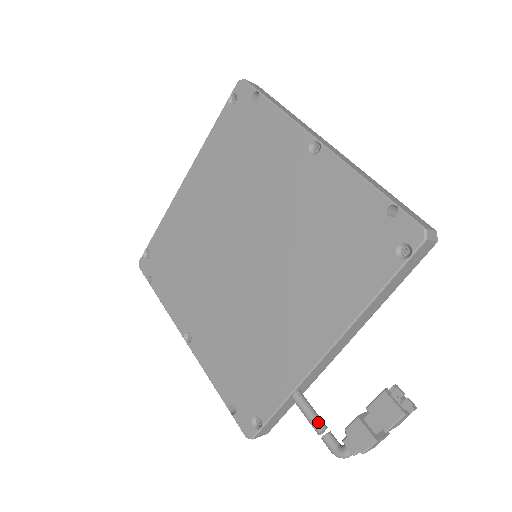
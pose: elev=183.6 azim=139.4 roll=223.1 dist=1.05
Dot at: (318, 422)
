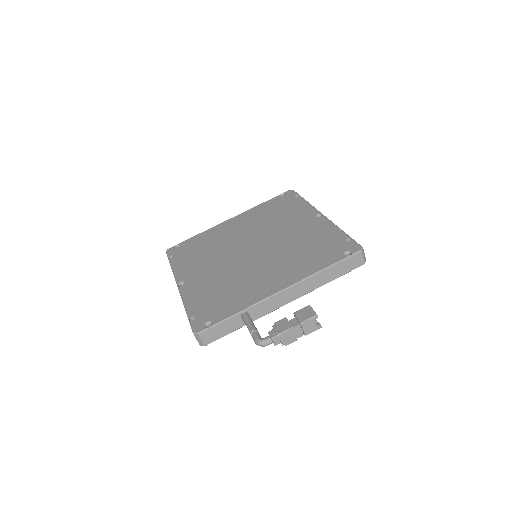
Dot at: (254, 326)
